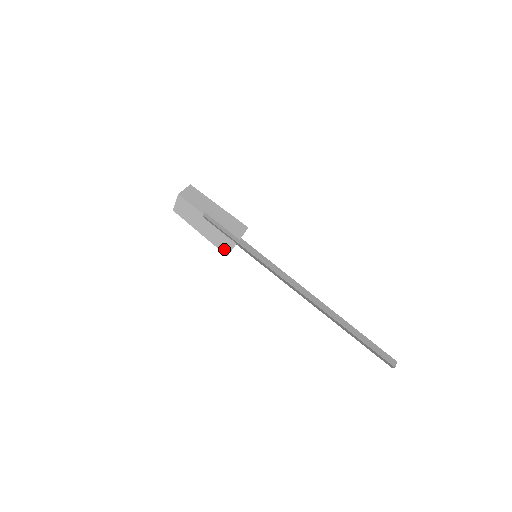
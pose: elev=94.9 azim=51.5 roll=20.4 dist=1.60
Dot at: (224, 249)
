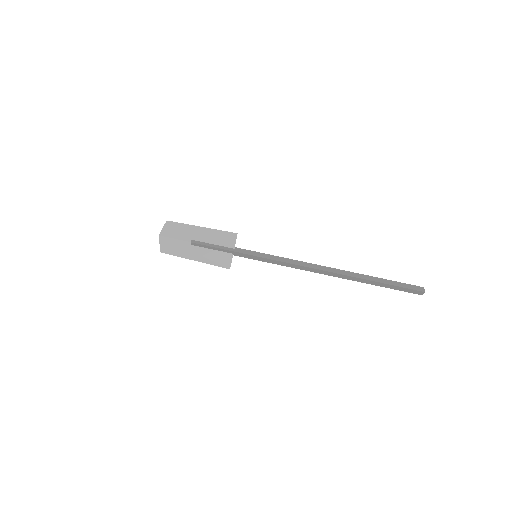
Dot at: (224, 264)
